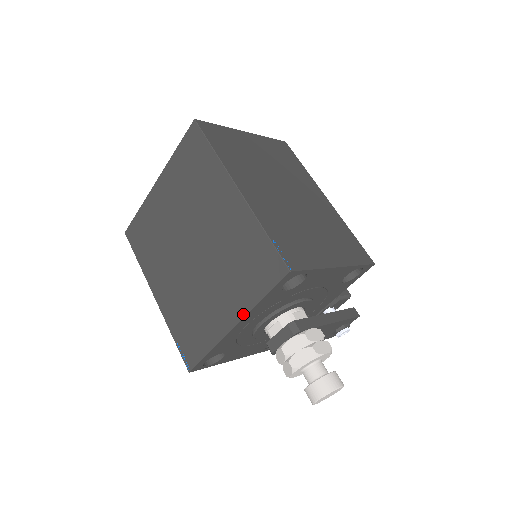
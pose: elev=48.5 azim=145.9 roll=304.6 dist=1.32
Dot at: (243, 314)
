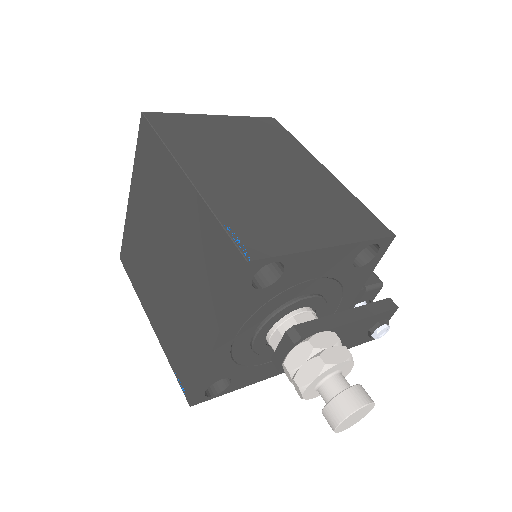
Dot at: (218, 327)
